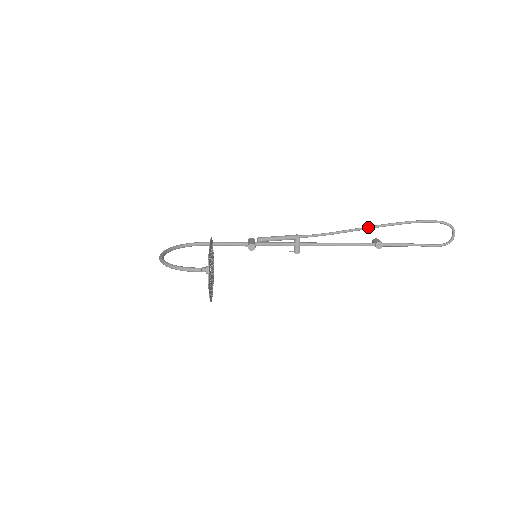
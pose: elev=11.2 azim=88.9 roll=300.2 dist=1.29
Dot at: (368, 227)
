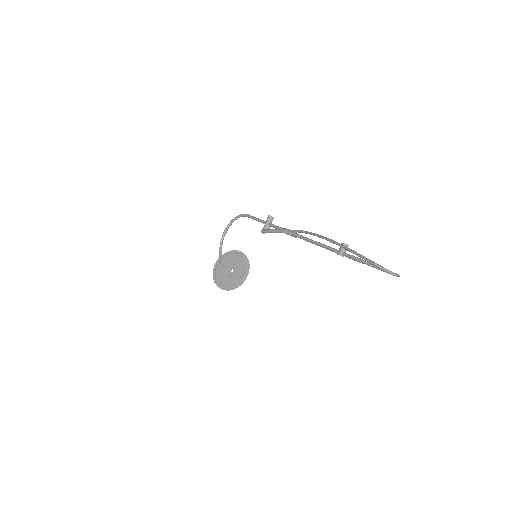
Dot at: occluded
